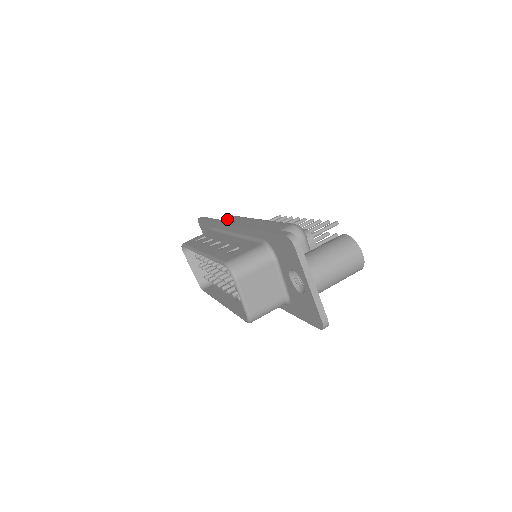
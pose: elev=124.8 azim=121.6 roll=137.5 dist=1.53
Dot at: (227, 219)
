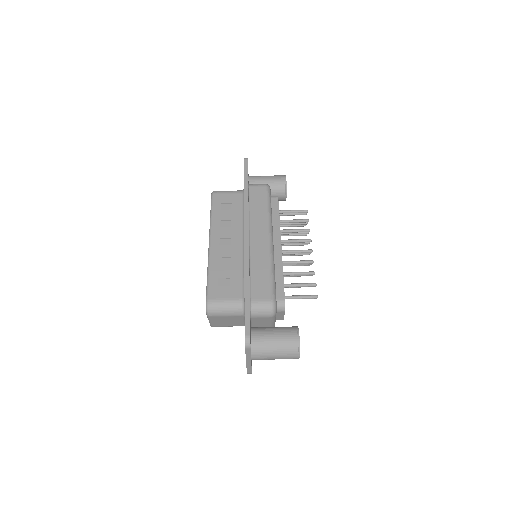
Dot at: (258, 196)
